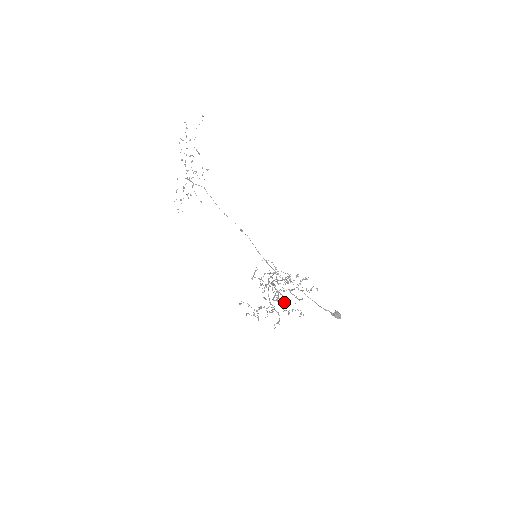
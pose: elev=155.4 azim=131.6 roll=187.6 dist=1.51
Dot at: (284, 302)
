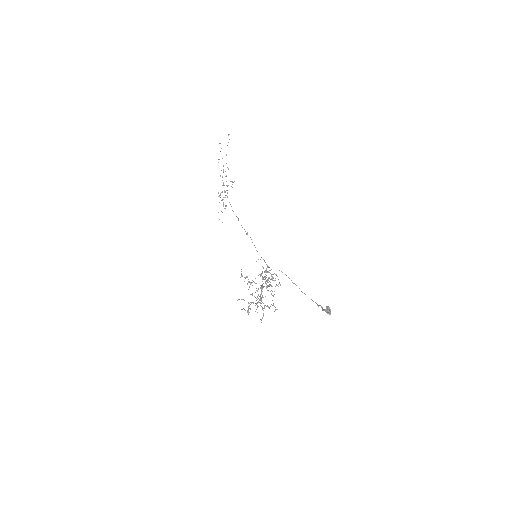
Dot at: occluded
